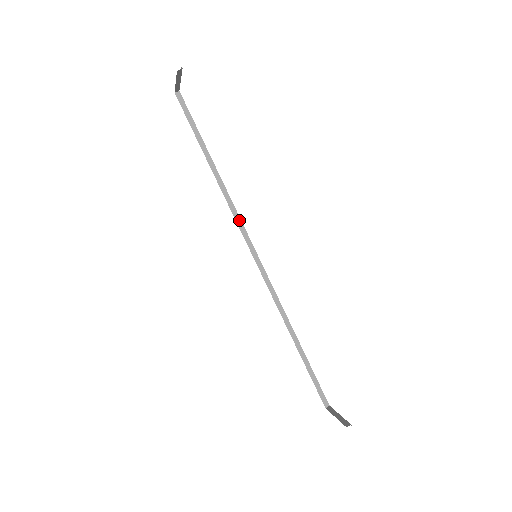
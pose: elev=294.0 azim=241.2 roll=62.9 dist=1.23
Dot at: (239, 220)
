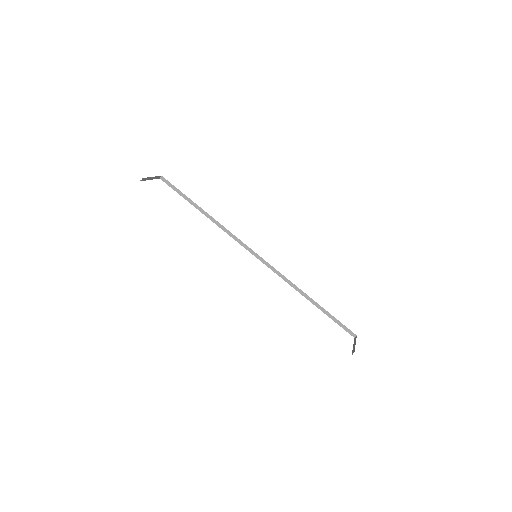
Dot at: (235, 237)
